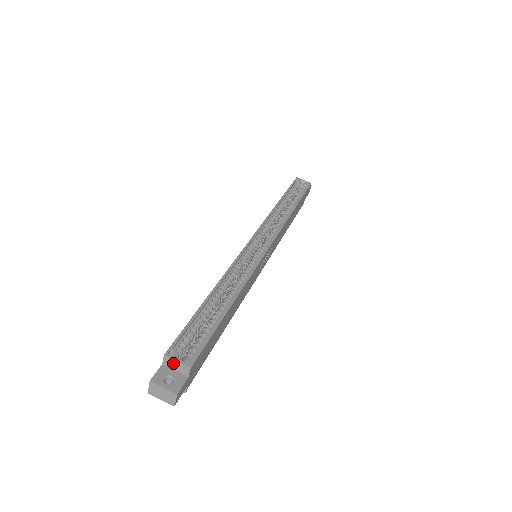
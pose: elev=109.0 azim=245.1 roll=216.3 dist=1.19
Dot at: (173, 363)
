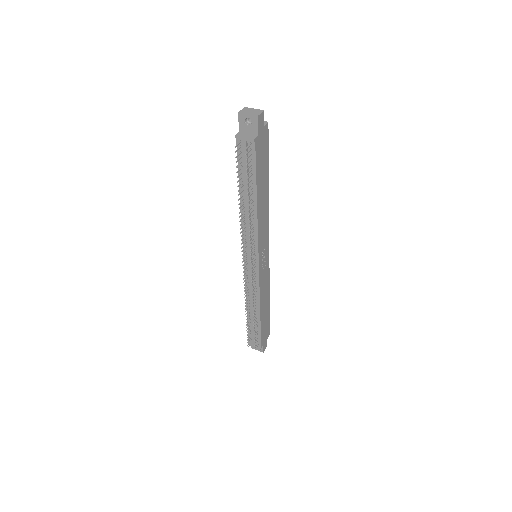
Dot at: occluded
